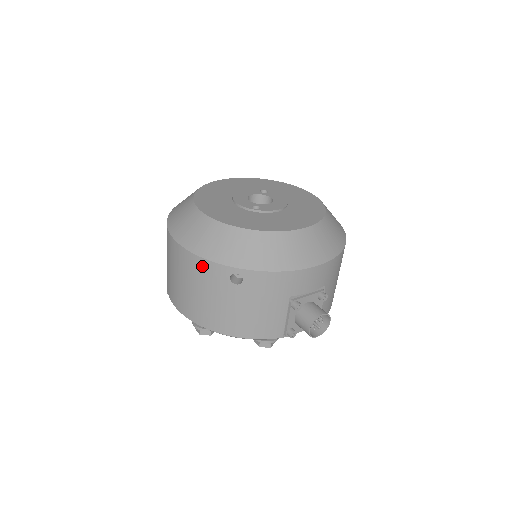
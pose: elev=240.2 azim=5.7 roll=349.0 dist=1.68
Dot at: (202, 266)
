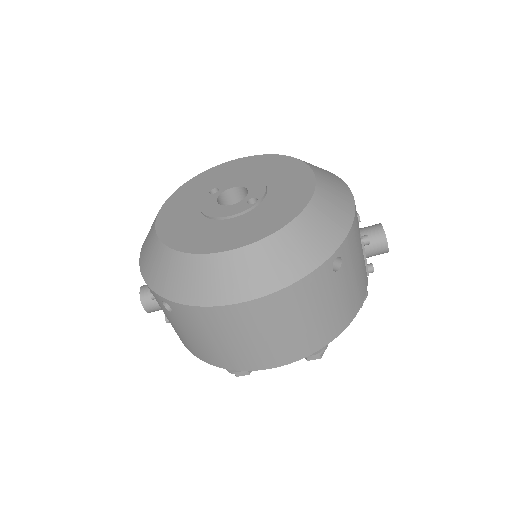
Dot at: (302, 289)
